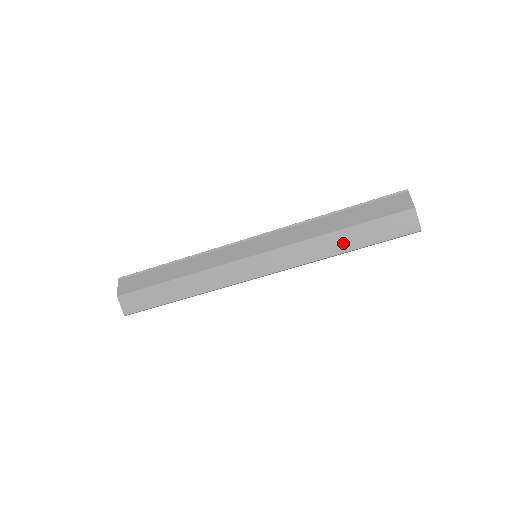
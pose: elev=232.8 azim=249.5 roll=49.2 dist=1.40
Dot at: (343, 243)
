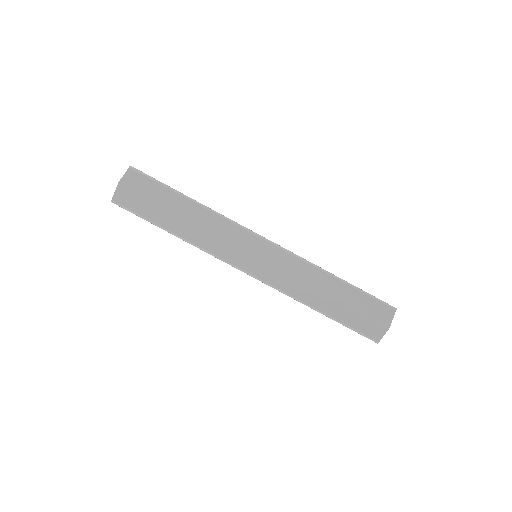
Dot at: (323, 305)
